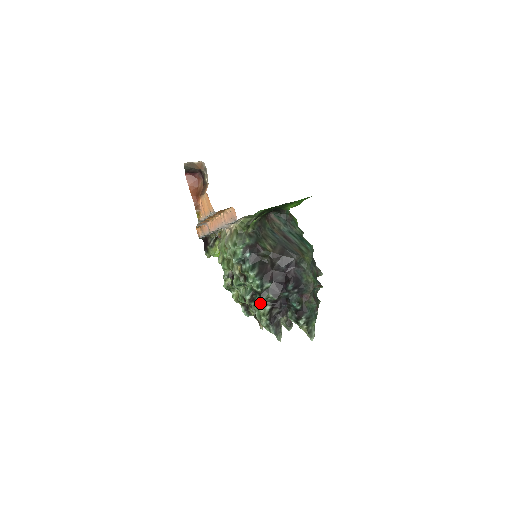
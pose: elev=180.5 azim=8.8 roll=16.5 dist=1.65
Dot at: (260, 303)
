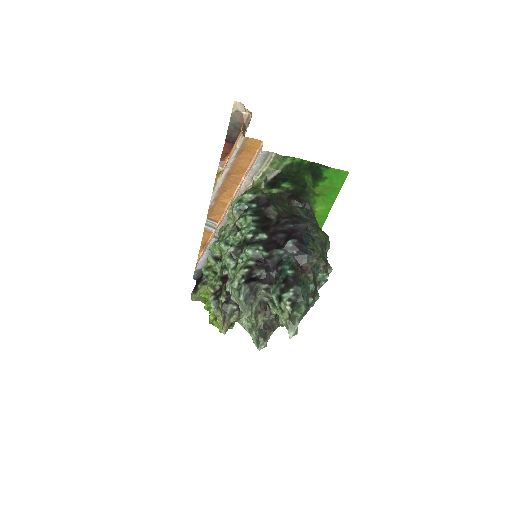
Dot at: (242, 261)
